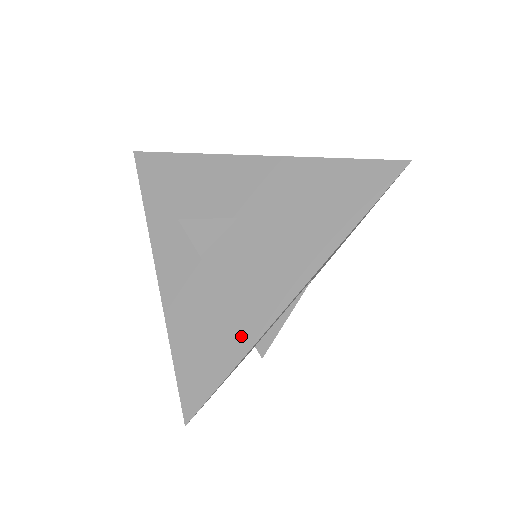
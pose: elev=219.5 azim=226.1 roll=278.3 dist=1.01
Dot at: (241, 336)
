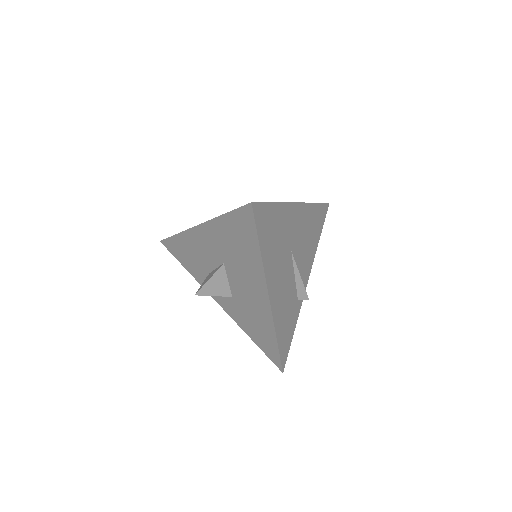
Dot at: (268, 327)
